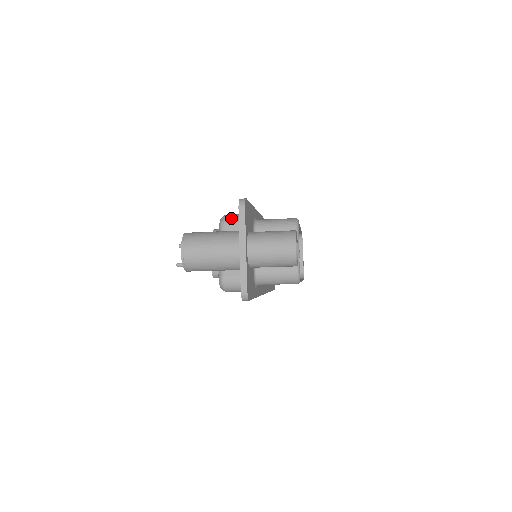
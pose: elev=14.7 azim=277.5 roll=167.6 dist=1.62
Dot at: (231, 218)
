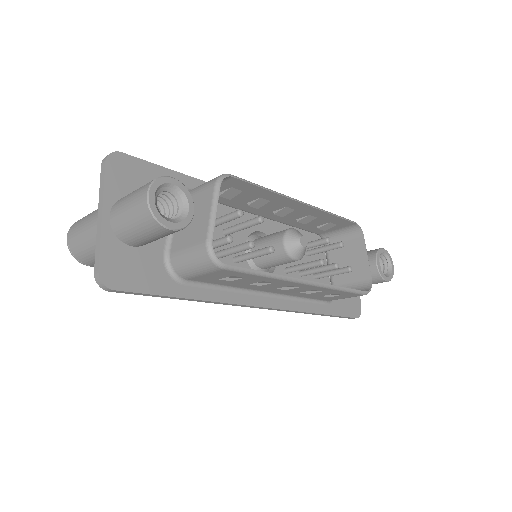
Dot at: occluded
